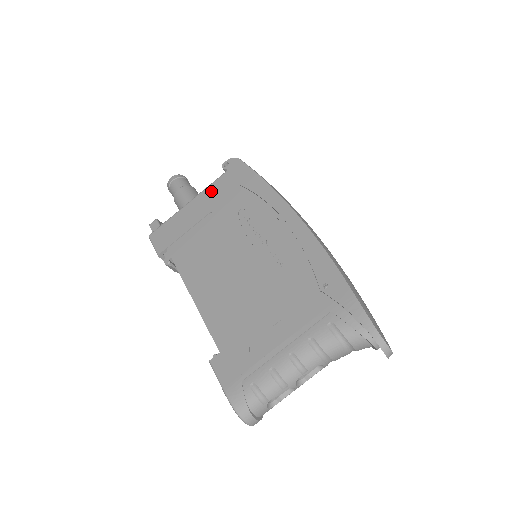
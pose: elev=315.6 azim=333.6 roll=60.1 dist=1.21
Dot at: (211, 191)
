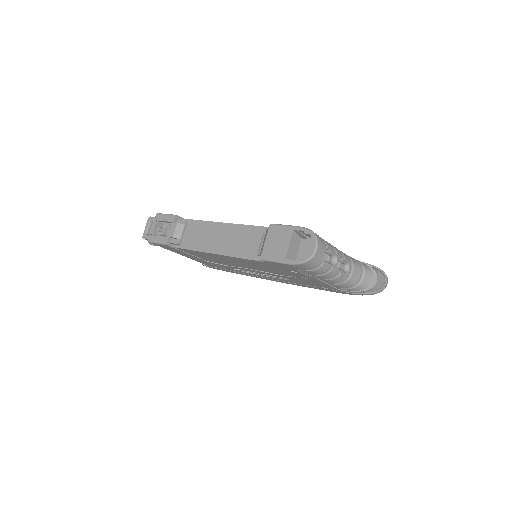
Dot at: occluded
